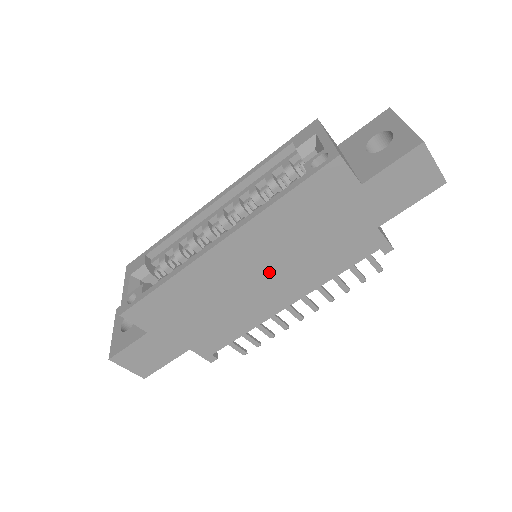
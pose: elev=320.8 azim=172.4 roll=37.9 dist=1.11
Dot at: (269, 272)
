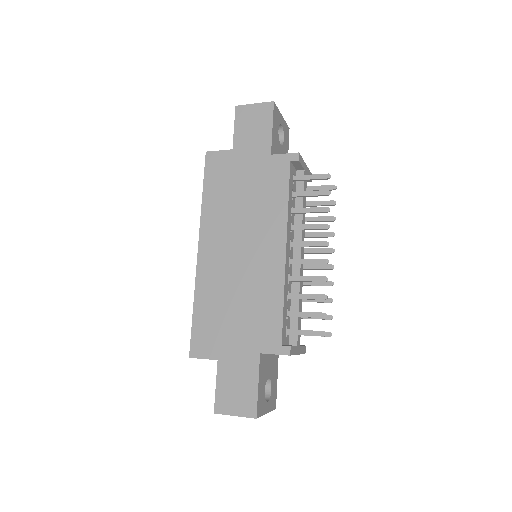
Dot at: (244, 241)
